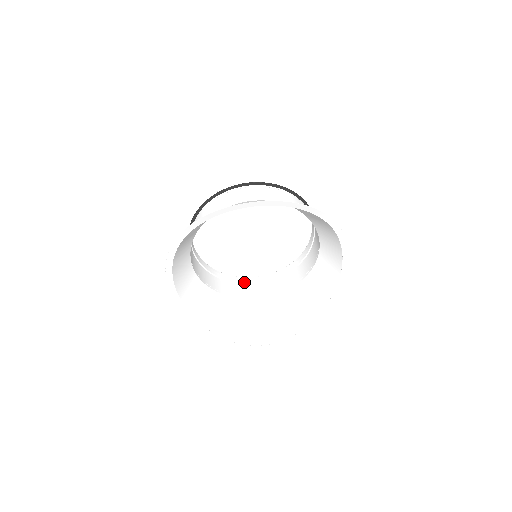
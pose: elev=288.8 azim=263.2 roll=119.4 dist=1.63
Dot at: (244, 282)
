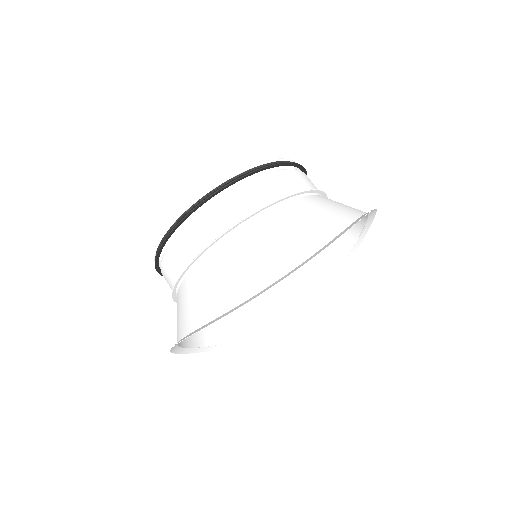
Dot at: occluded
